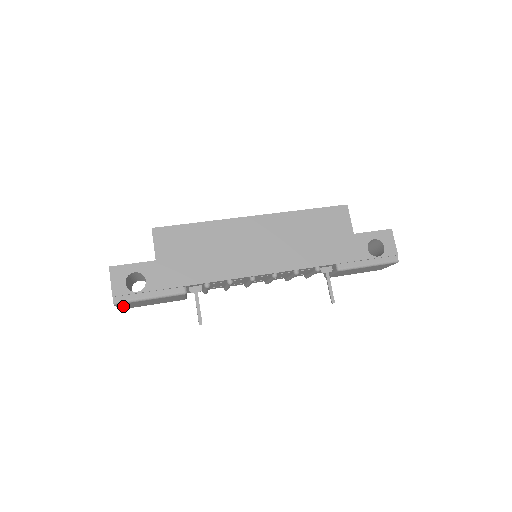
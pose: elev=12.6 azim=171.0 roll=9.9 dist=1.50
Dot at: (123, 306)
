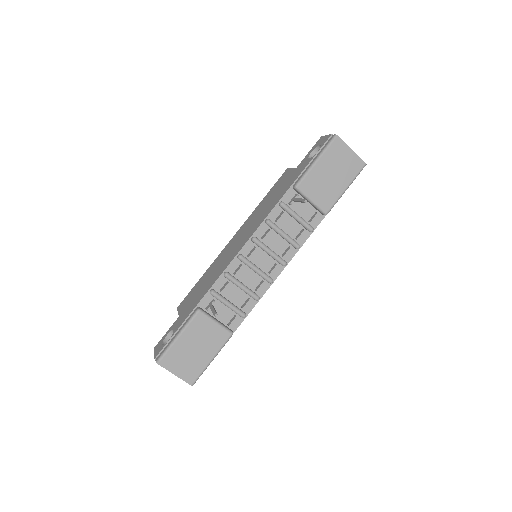
Dot at: (178, 370)
